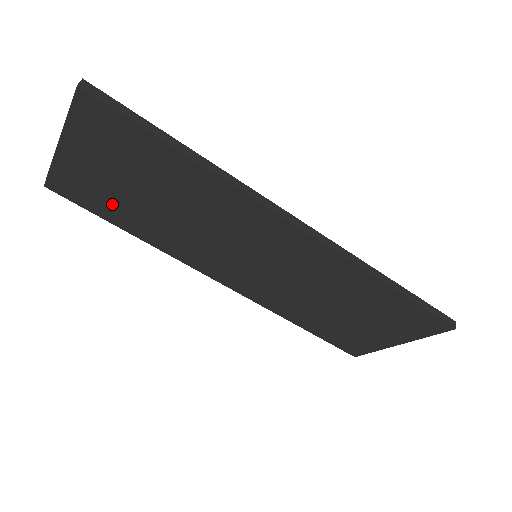
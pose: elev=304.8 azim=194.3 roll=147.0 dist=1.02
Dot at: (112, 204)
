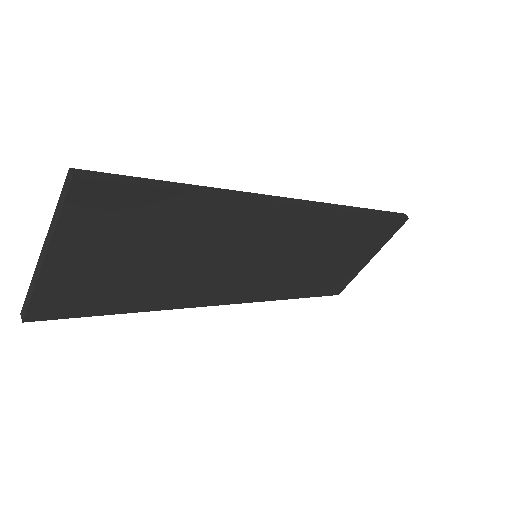
Dot at: (110, 292)
